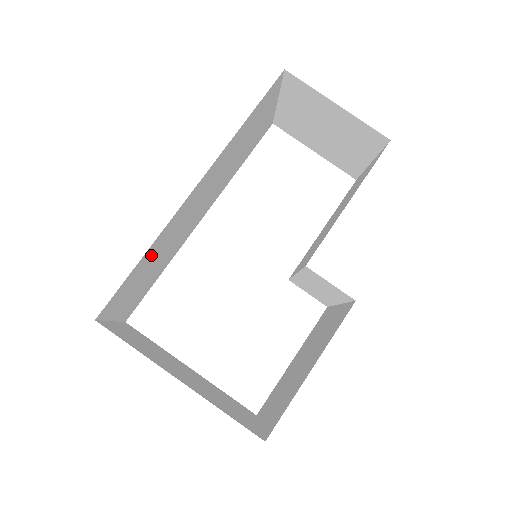
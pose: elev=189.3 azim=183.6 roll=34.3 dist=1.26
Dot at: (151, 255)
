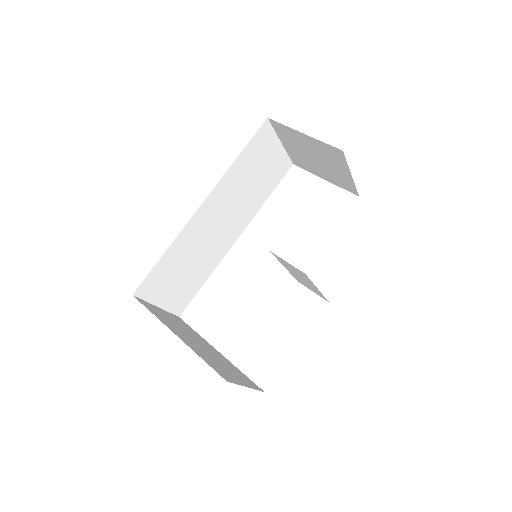
Dot at: (176, 255)
